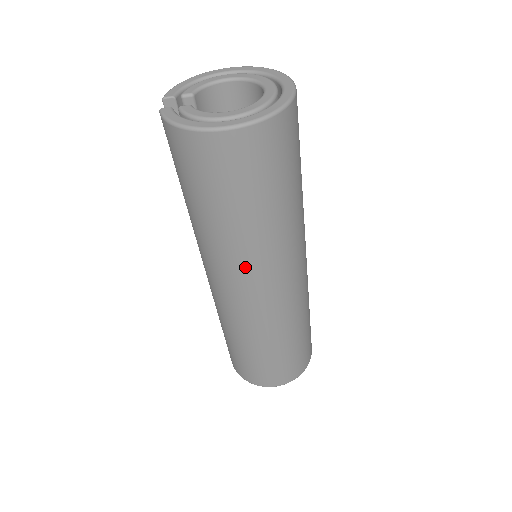
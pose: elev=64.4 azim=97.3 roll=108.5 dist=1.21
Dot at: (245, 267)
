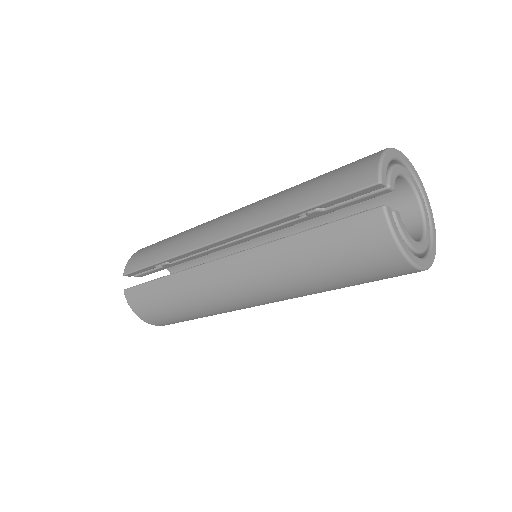
Dot at: (285, 298)
